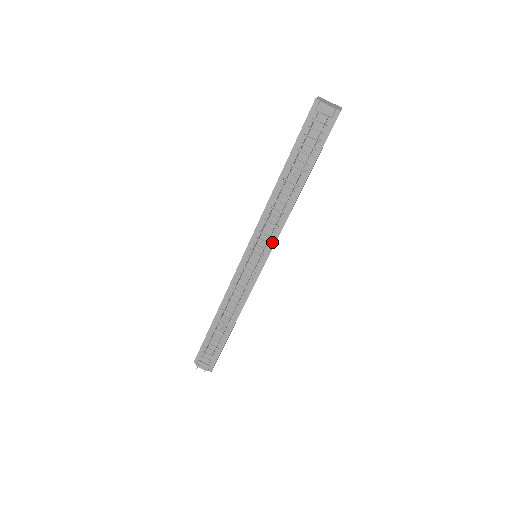
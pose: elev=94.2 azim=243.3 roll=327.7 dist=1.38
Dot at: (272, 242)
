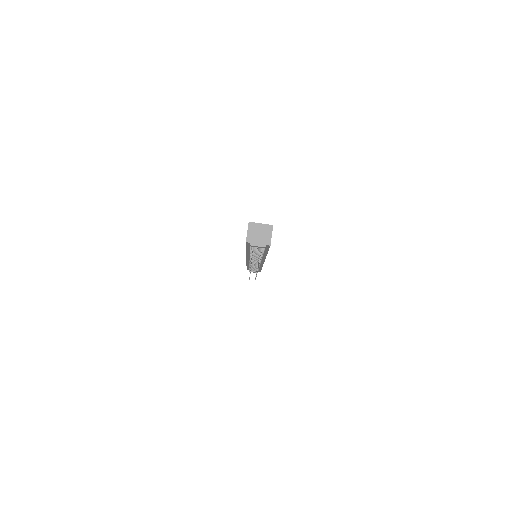
Dot at: (262, 260)
